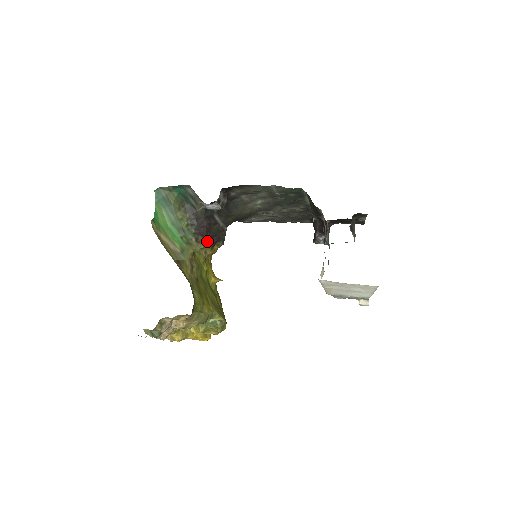
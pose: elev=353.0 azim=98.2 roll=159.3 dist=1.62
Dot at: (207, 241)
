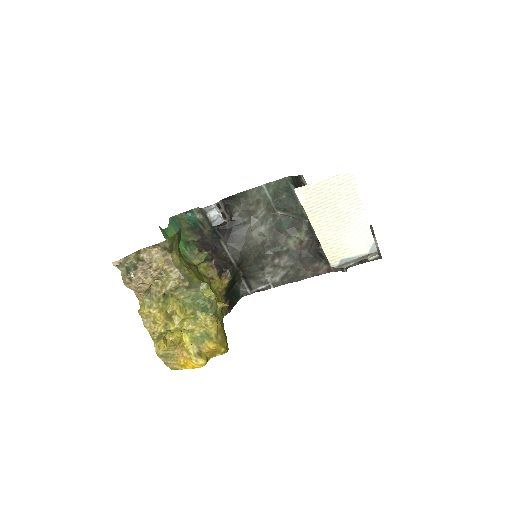
Dot at: (213, 265)
